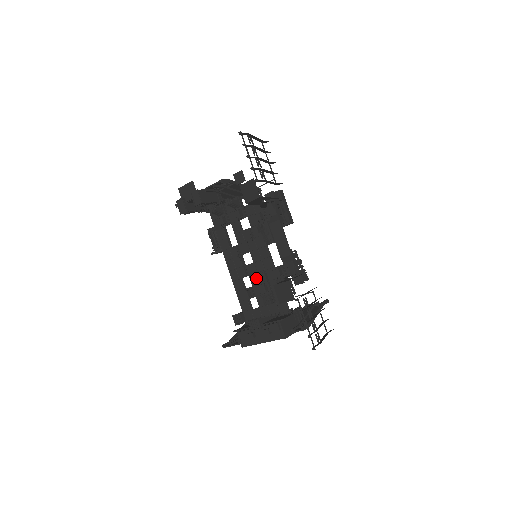
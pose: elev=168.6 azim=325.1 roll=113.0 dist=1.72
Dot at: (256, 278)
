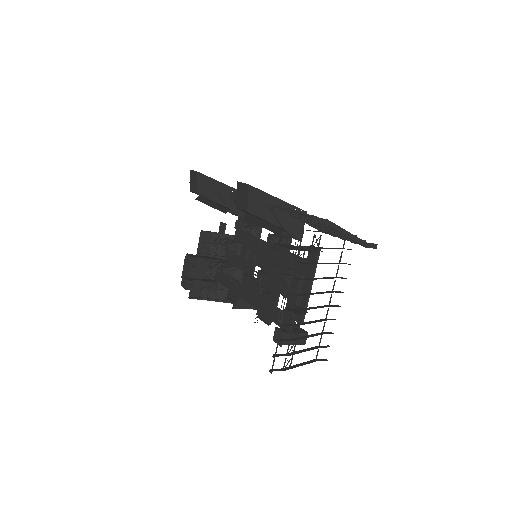
Dot at: occluded
